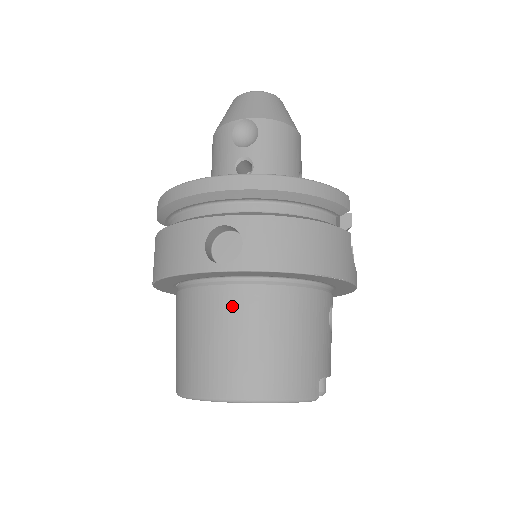
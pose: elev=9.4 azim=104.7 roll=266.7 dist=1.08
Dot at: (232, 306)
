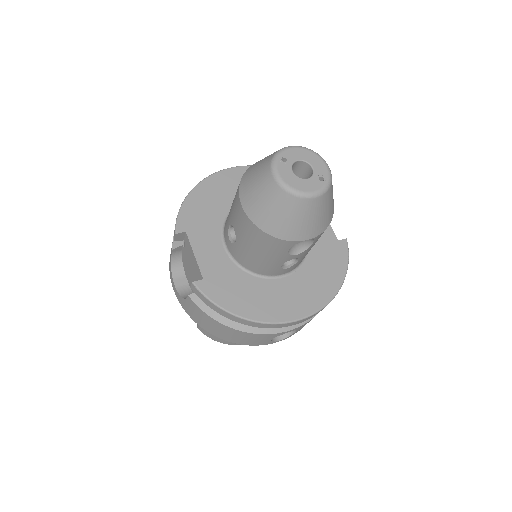
Dot at: occluded
